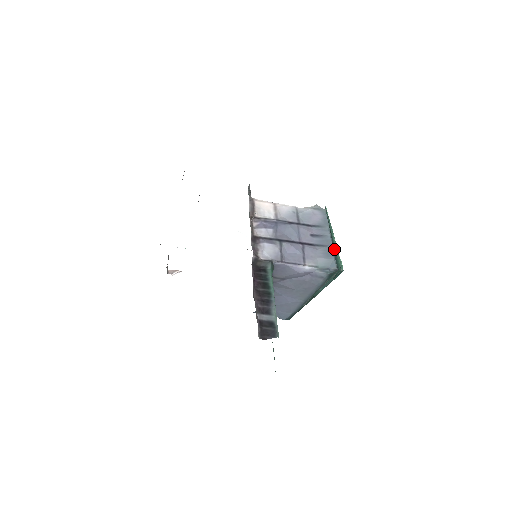
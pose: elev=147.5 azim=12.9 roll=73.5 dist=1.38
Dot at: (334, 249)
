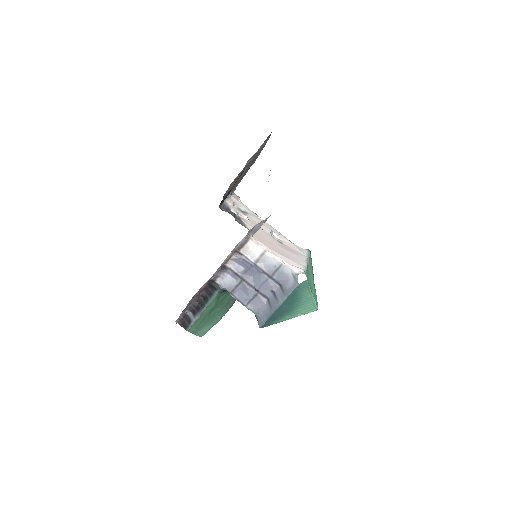
Dot at: (281, 311)
